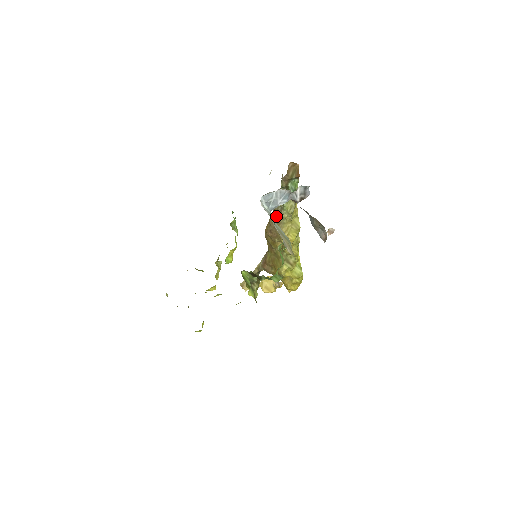
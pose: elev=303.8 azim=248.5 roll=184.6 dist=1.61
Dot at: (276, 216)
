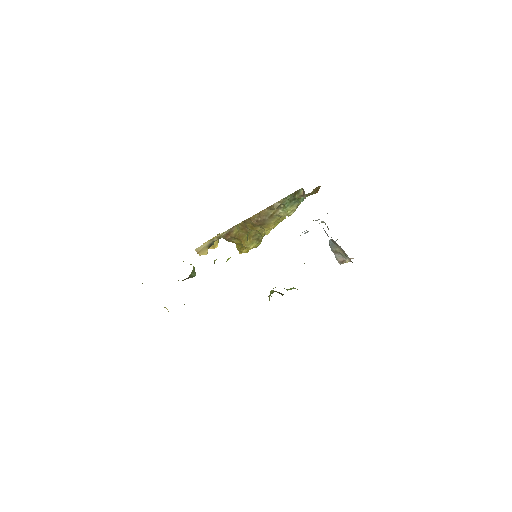
Dot at: (270, 212)
